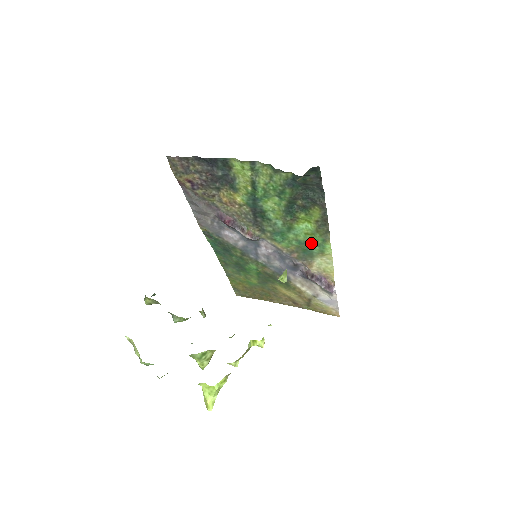
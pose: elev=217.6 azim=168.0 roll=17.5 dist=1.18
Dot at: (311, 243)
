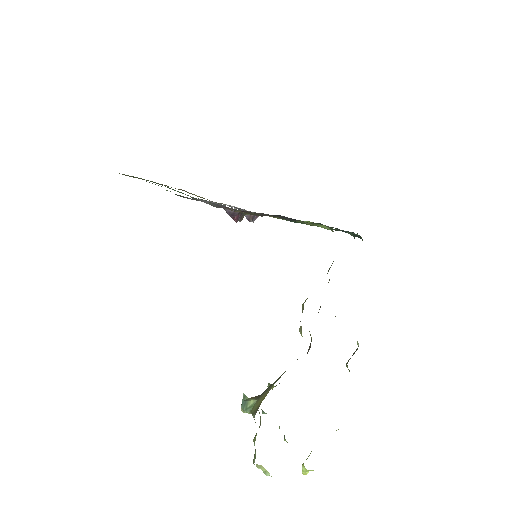
Dot at: occluded
